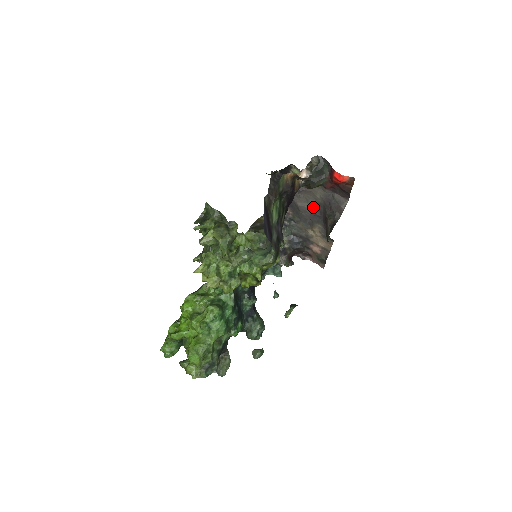
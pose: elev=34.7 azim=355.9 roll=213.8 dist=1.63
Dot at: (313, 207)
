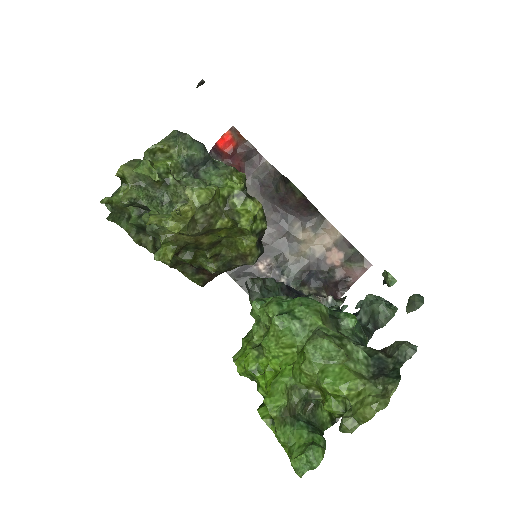
Dot at: (266, 218)
